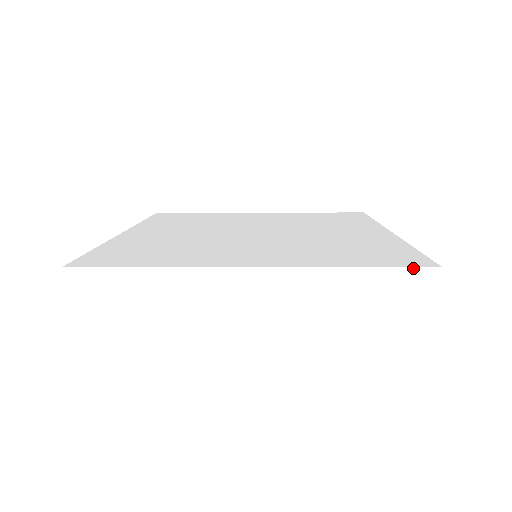
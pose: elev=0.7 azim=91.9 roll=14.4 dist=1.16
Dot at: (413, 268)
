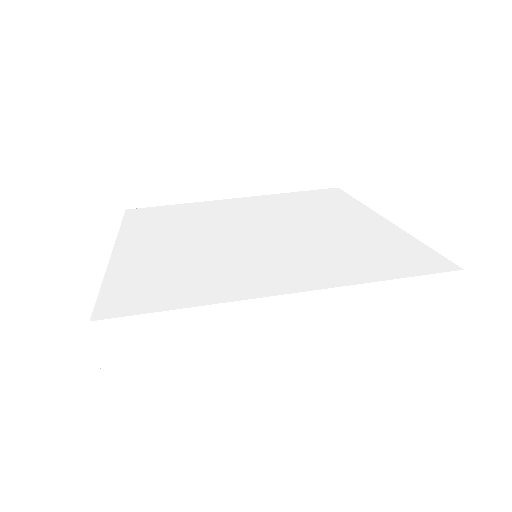
Dot at: (439, 274)
